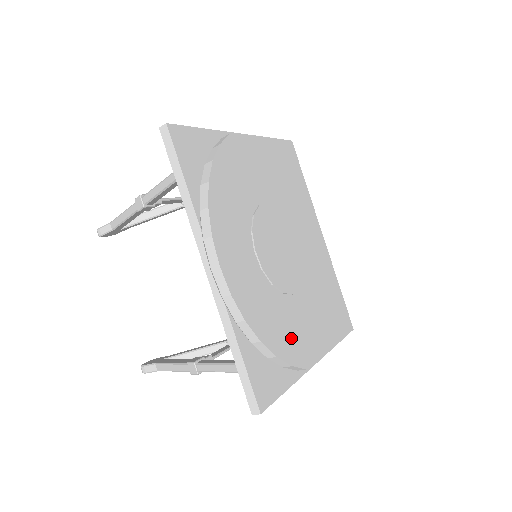
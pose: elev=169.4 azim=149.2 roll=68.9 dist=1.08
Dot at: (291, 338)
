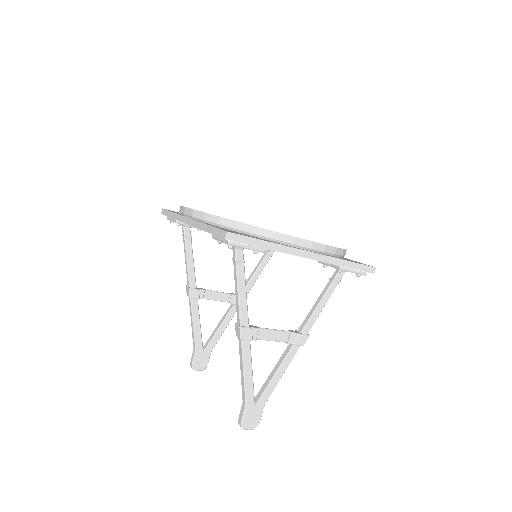
Dot at: occluded
